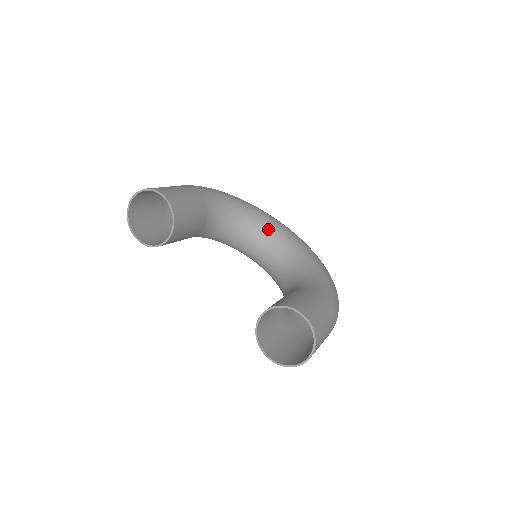
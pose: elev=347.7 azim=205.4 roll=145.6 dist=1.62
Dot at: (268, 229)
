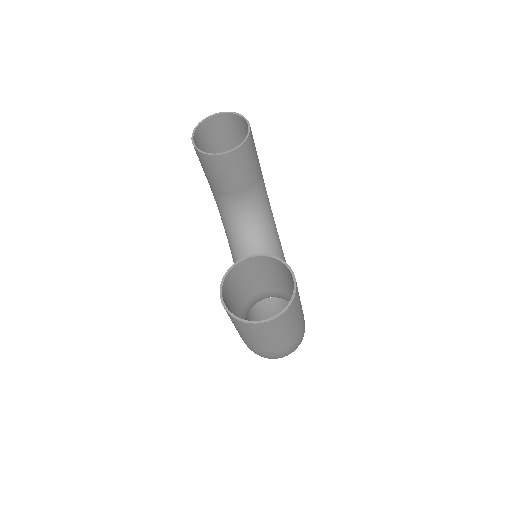
Dot at: (278, 255)
